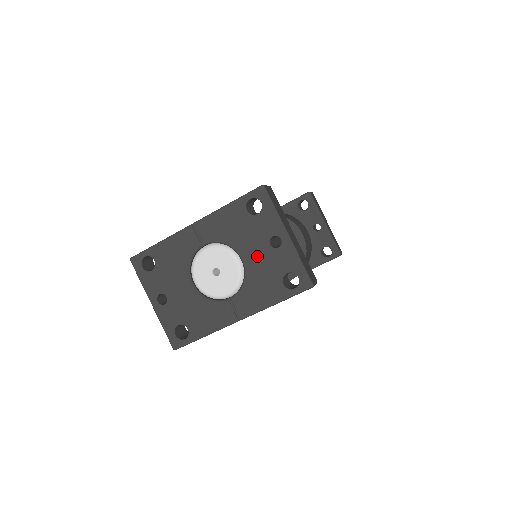
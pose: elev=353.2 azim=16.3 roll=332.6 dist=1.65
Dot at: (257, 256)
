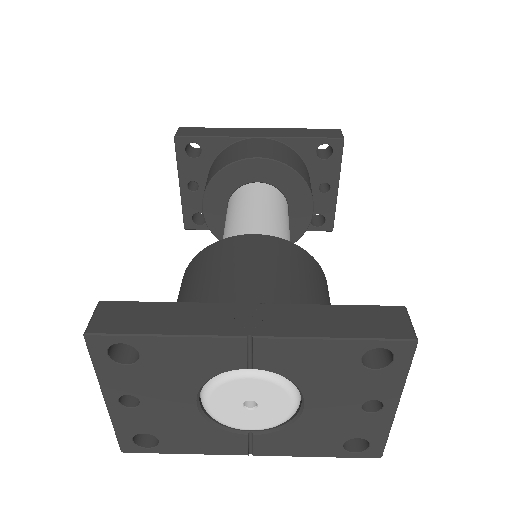
Dot at: (331, 410)
